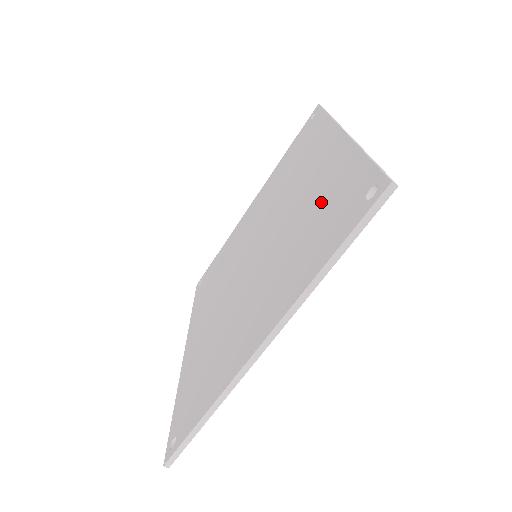
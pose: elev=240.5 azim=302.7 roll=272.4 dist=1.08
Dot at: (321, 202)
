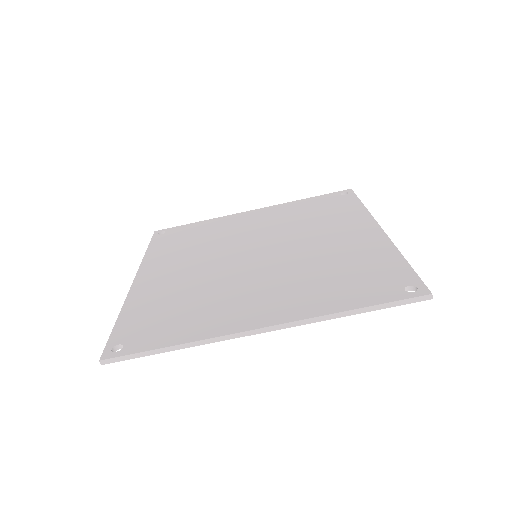
Dot at: (352, 264)
